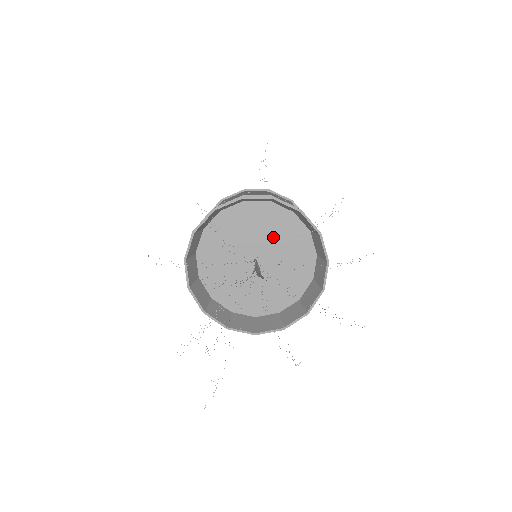
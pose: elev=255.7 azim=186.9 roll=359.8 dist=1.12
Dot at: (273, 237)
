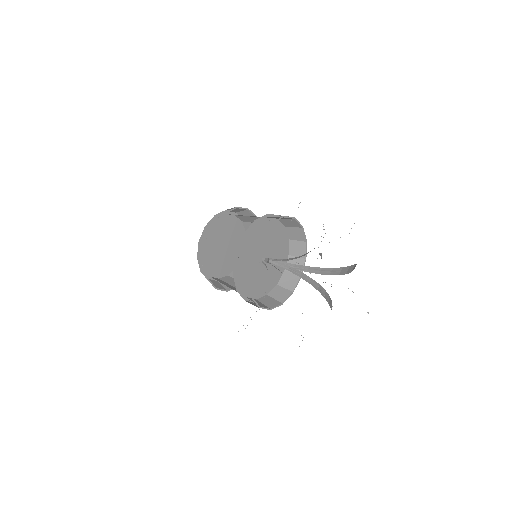
Dot at: (274, 243)
